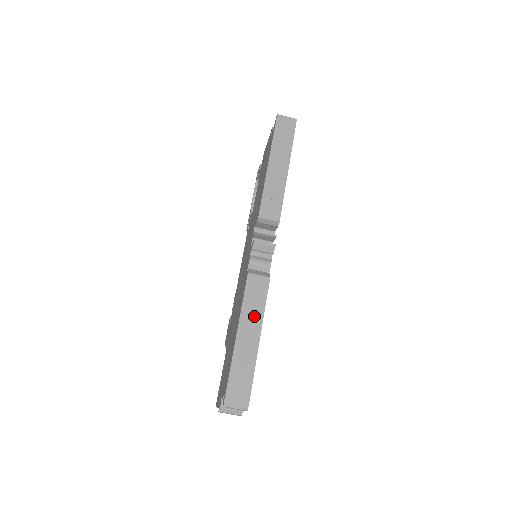
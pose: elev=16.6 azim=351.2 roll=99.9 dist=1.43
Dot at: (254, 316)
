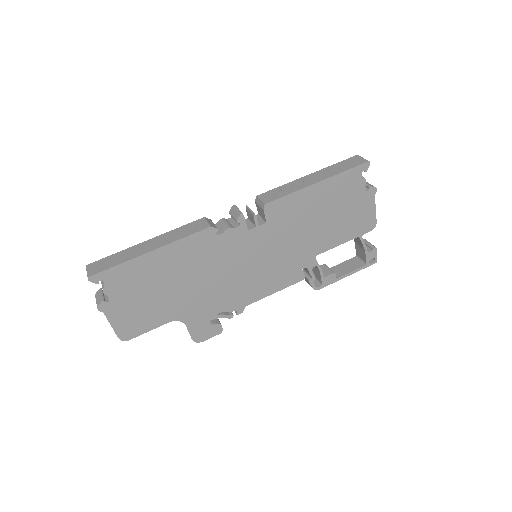
Dot at: (170, 238)
